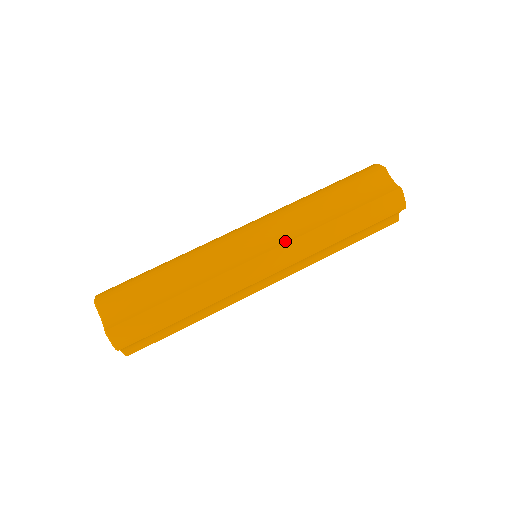
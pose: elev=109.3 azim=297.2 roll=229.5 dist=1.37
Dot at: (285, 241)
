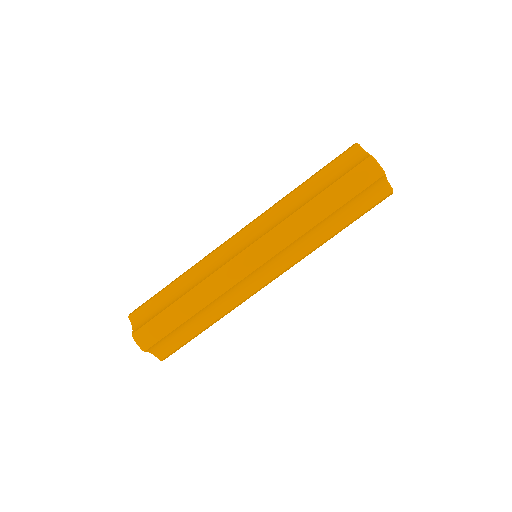
Dot at: (290, 263)
